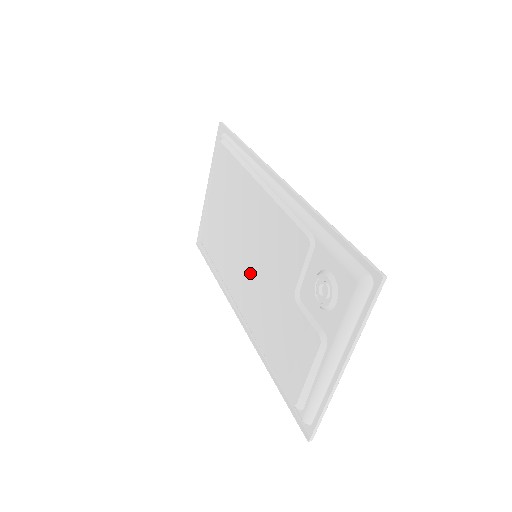
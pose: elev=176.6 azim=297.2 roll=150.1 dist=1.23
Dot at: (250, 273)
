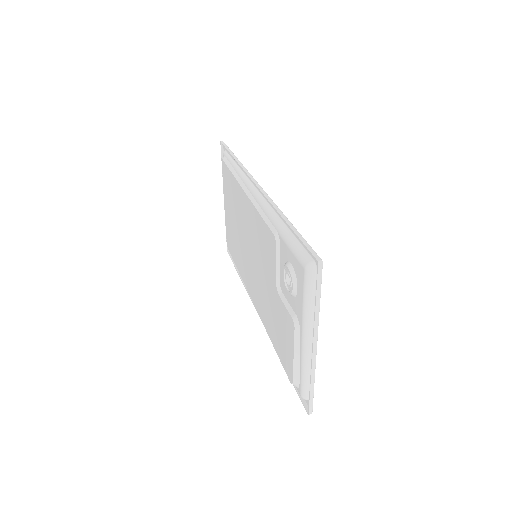
Dot at: (254, 272)
